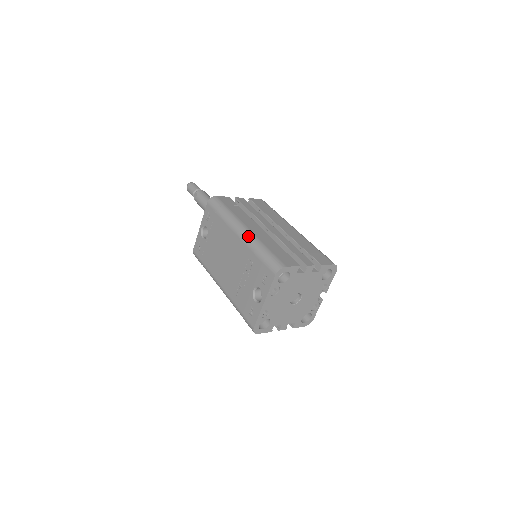
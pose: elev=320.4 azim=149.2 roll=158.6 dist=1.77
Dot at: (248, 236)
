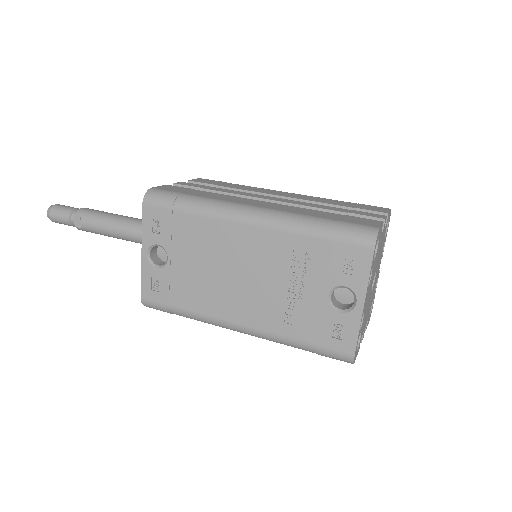
Dot at: (272, 216)
